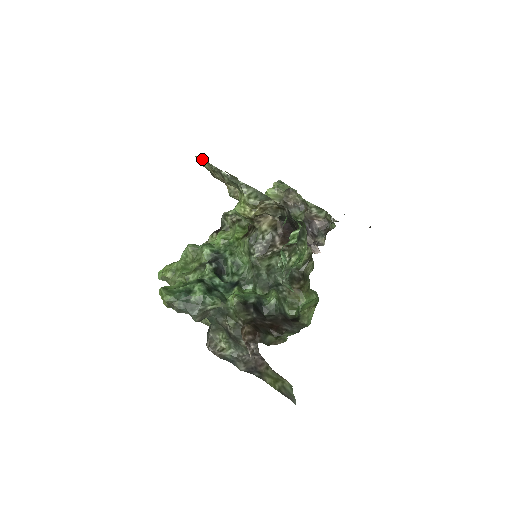
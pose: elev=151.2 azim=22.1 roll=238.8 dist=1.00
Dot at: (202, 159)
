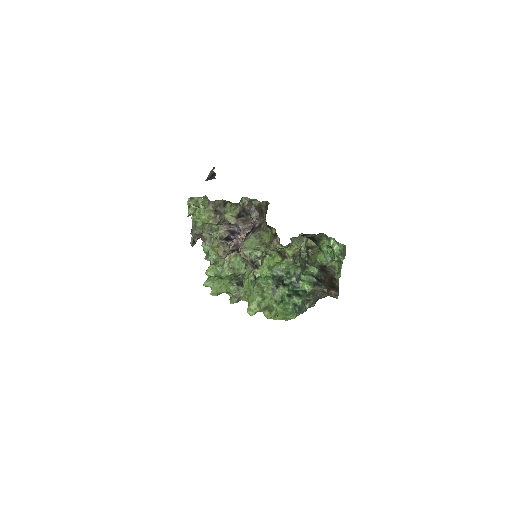
Dot at: occluded
